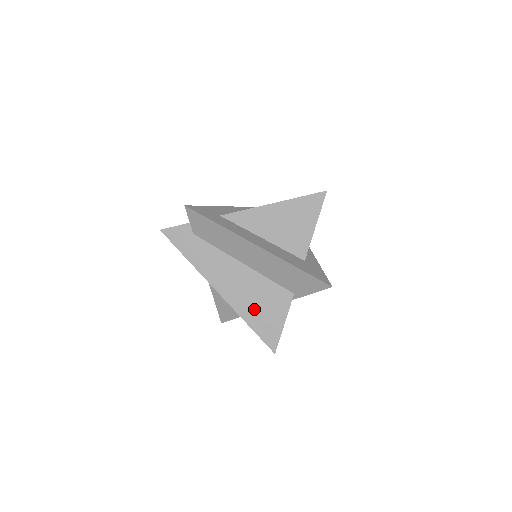
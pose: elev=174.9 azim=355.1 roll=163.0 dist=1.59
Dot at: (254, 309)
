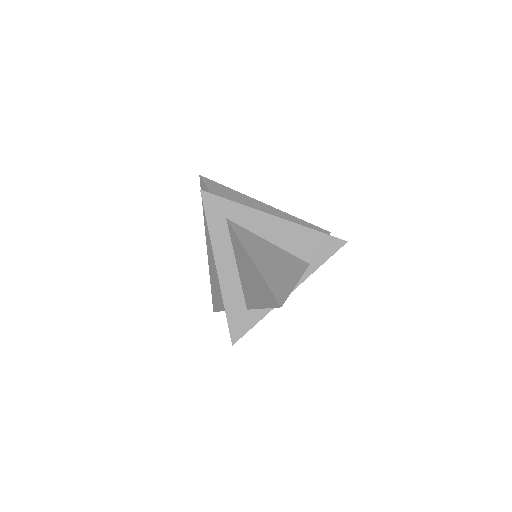
Dot at: (216, 283)
